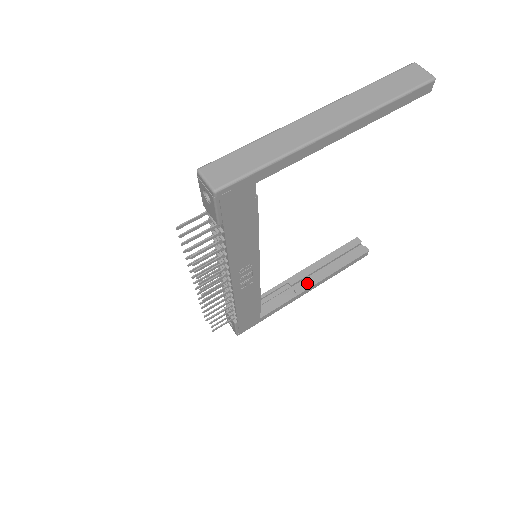
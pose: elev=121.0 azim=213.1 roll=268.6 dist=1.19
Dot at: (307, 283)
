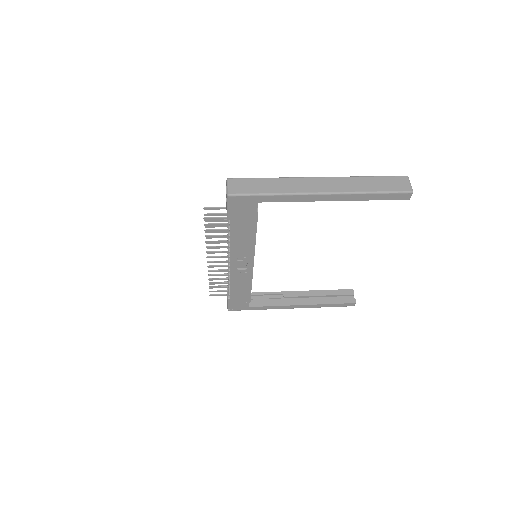
Dot at: (296, 301)
